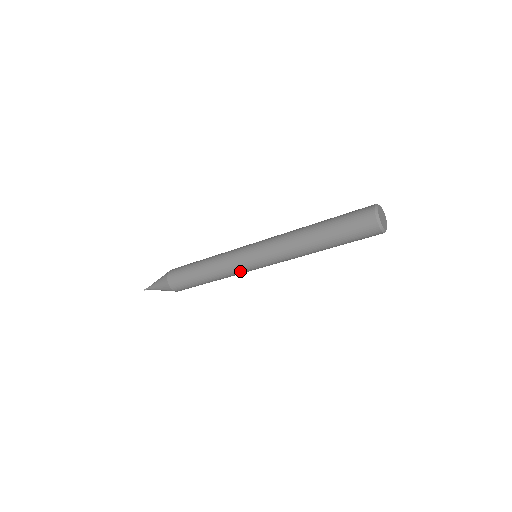
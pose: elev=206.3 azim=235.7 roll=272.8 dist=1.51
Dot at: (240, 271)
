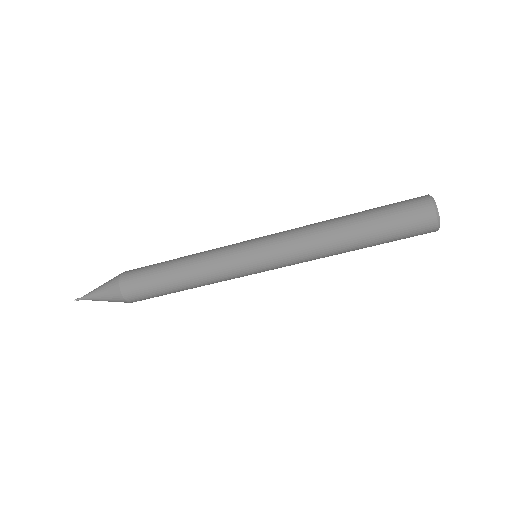
Dot at: (229, 265)
